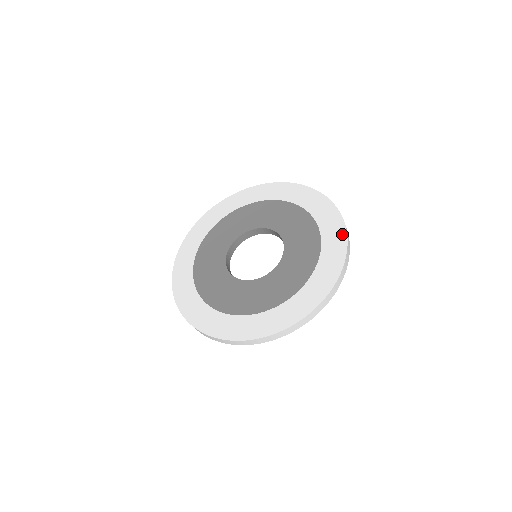
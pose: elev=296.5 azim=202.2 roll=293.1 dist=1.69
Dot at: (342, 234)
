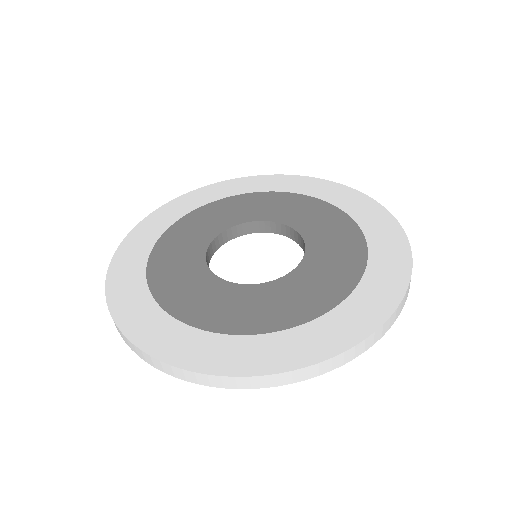
Dot at: (345, 341)
